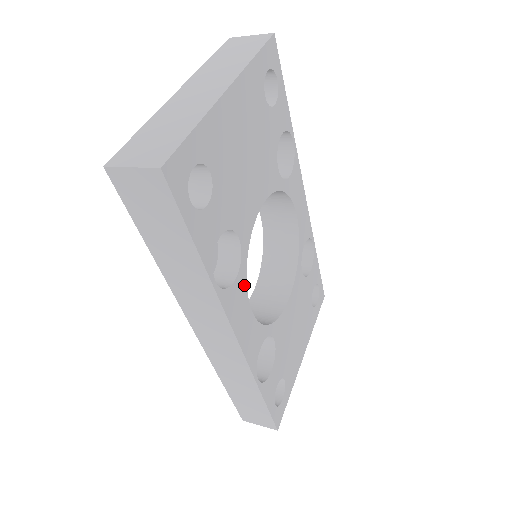
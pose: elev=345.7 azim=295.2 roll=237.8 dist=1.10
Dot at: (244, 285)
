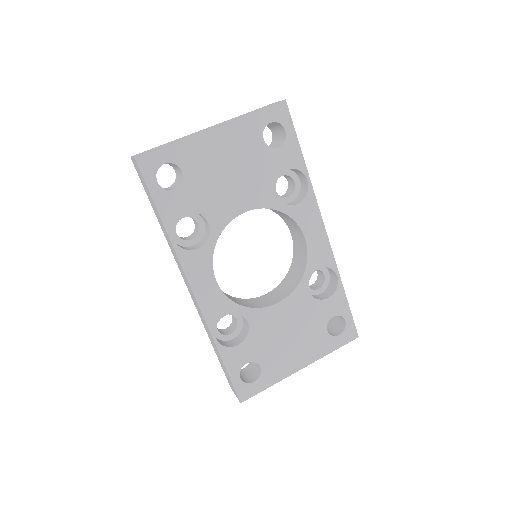
Dot at: (209, 258)
